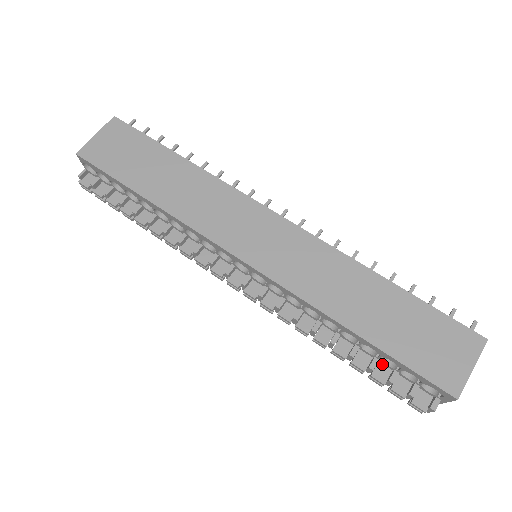
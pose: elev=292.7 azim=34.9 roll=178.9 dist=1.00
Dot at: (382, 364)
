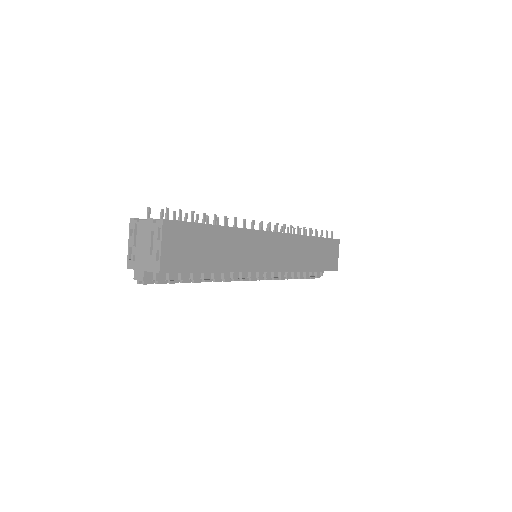
Dot at: occluded
